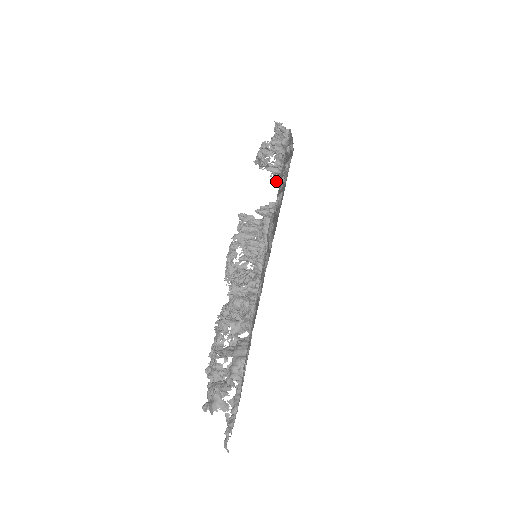
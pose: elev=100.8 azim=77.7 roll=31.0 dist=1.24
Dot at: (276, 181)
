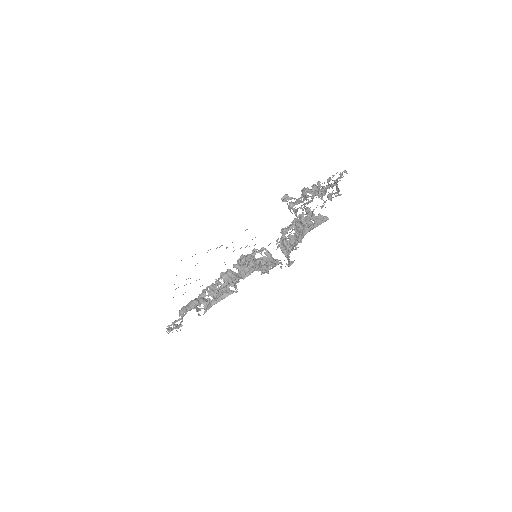
Dot at: occluded
